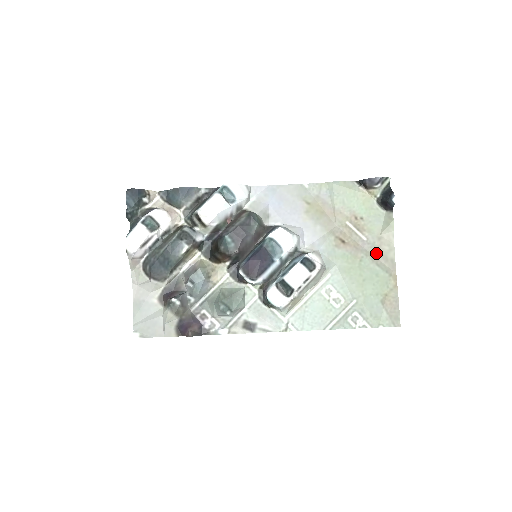
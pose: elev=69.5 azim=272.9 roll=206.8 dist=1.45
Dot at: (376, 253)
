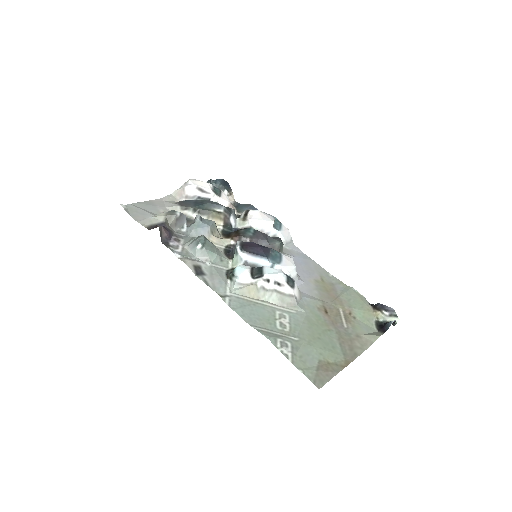
Dot at: (346, 339)
